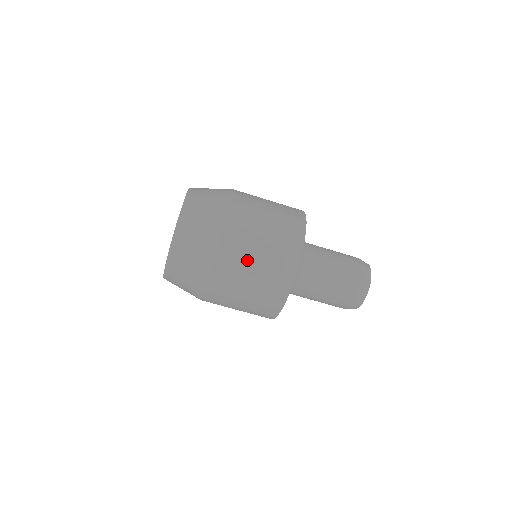
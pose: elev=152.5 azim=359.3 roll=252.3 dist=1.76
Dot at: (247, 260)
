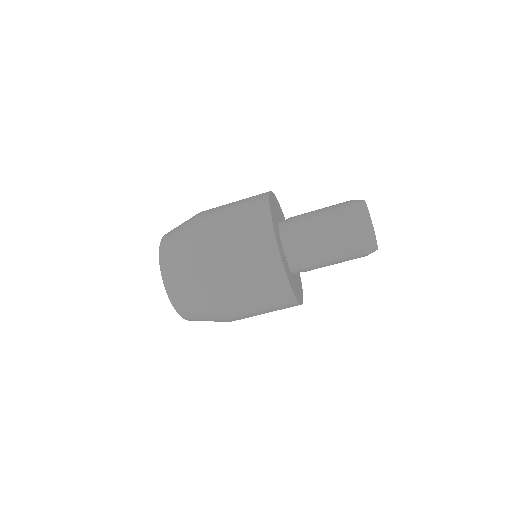
Dot at: (233, 279)
